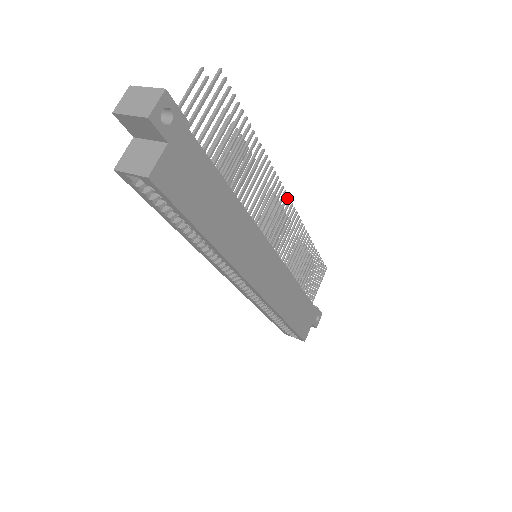
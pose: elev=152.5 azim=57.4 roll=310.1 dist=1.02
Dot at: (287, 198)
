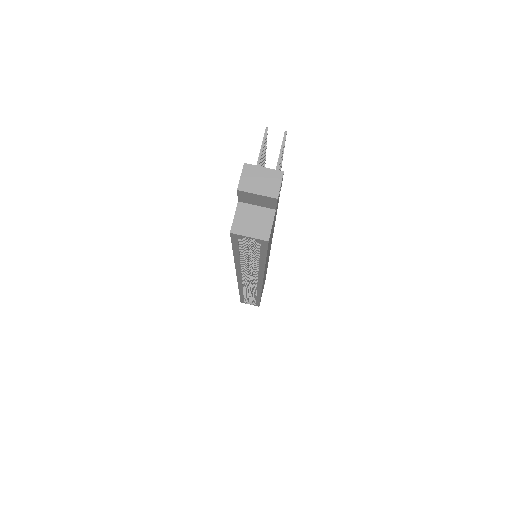
Dot at: occluded
